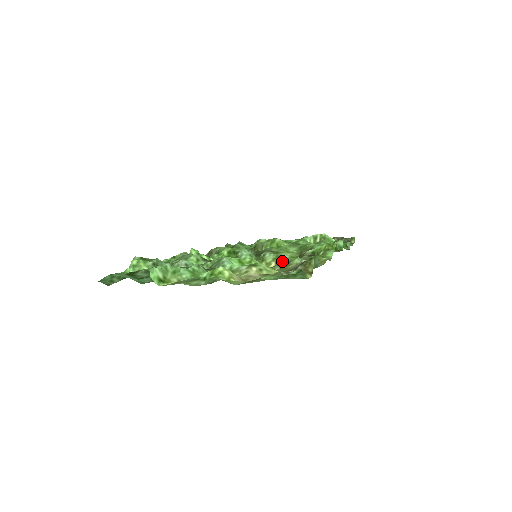
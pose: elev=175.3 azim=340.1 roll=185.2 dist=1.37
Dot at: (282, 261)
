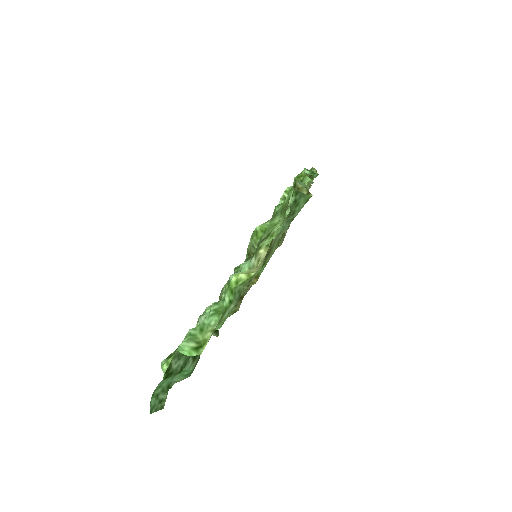
Dot at: occluded
